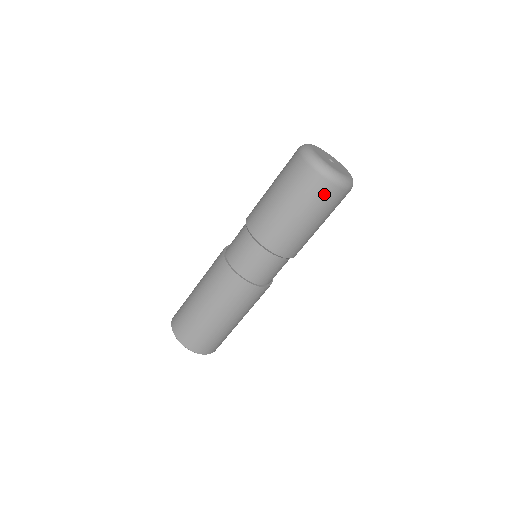
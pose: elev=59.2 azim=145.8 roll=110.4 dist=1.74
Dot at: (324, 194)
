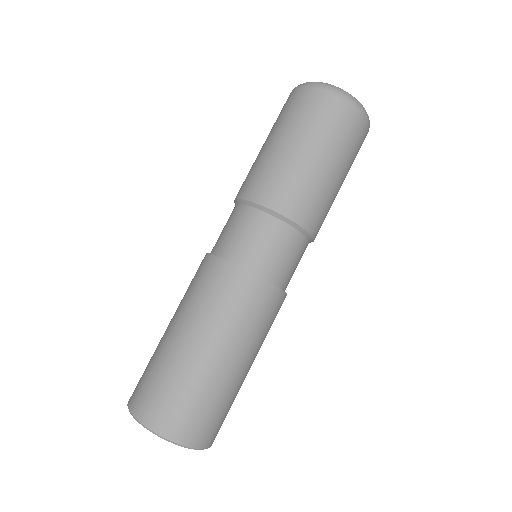
Dot at: (329, 112)
